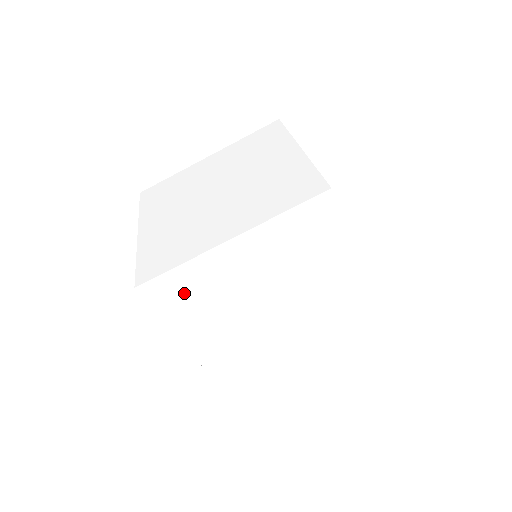
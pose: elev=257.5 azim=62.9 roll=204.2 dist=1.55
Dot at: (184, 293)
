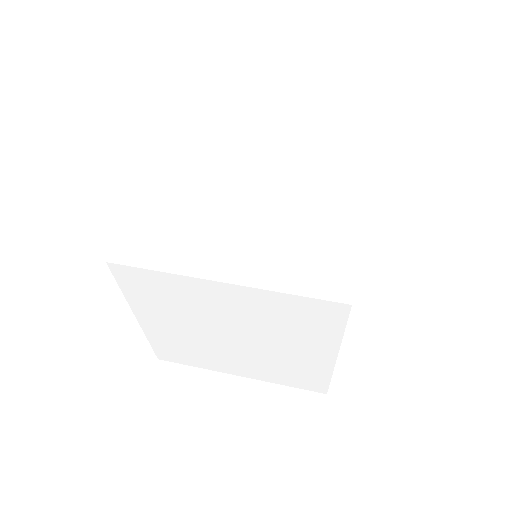
Dot at: (205, 135)
